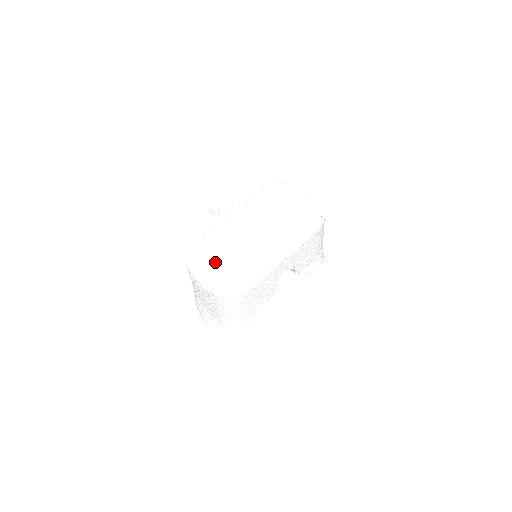
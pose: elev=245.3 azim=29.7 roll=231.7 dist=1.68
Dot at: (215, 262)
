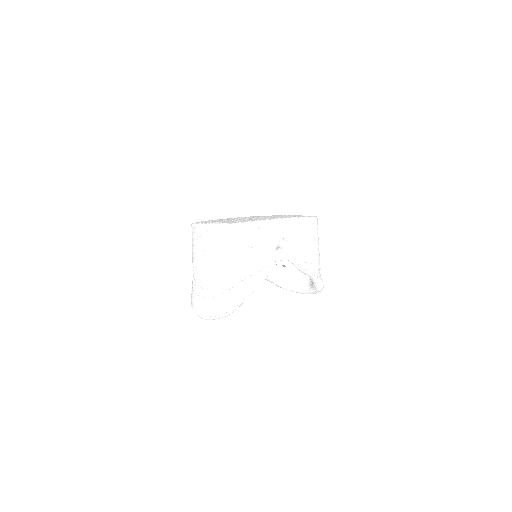
Dot at: (218, 220)
